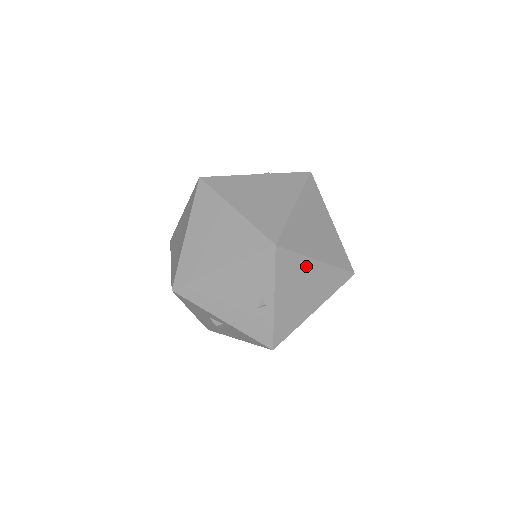
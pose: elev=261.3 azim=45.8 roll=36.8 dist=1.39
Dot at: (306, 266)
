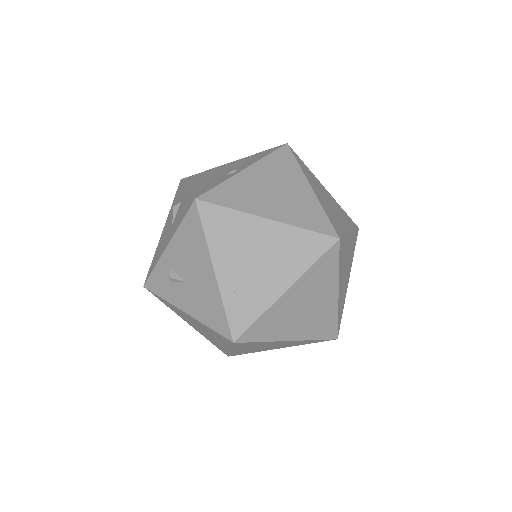
Dot at: (296, 178)
